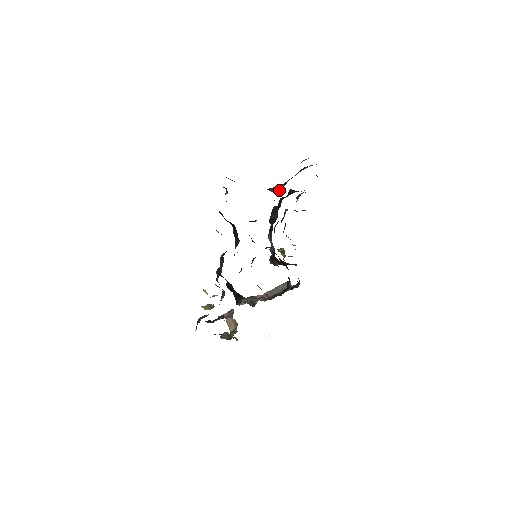
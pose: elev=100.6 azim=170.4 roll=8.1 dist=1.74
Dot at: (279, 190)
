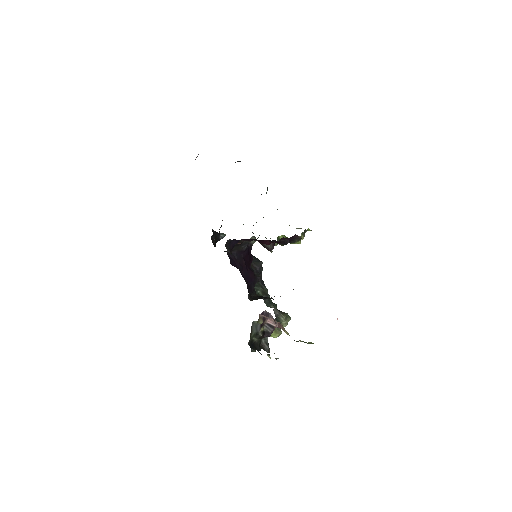
Dot at: occluded
